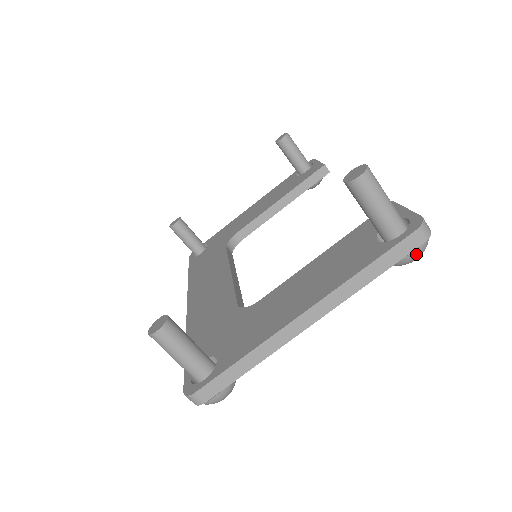
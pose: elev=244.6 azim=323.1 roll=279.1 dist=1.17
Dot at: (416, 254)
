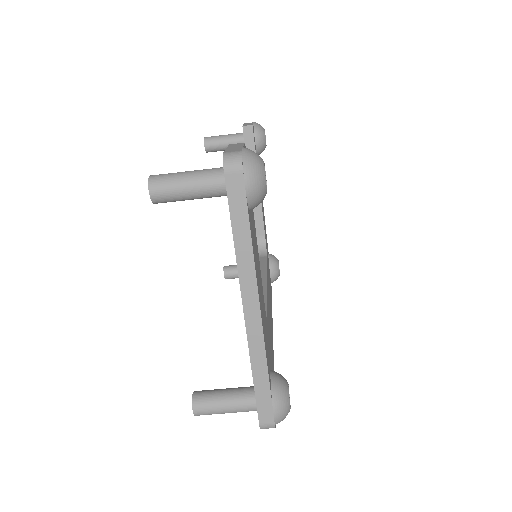
Dot at: (251, 183)
